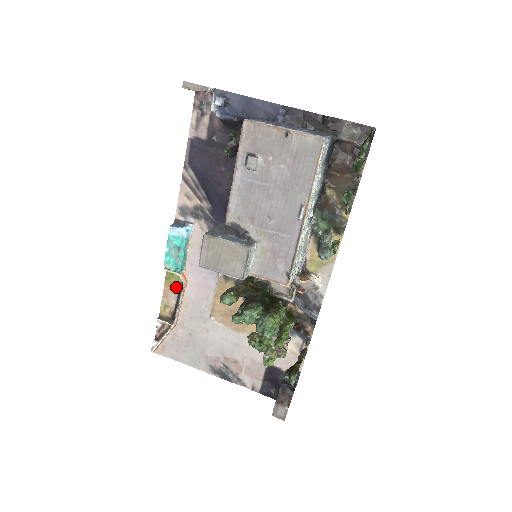
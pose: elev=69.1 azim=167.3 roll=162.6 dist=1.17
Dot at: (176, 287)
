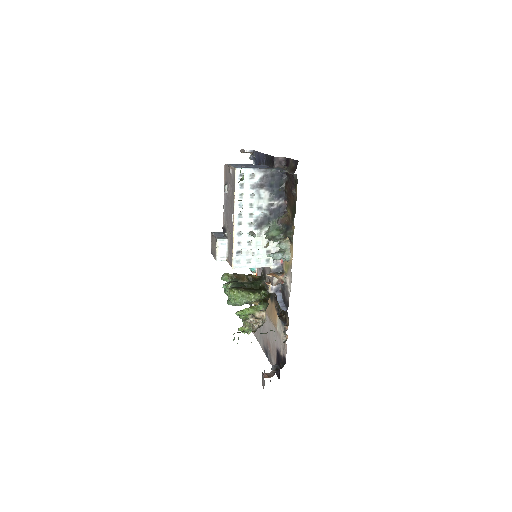
Dot at: occluded
